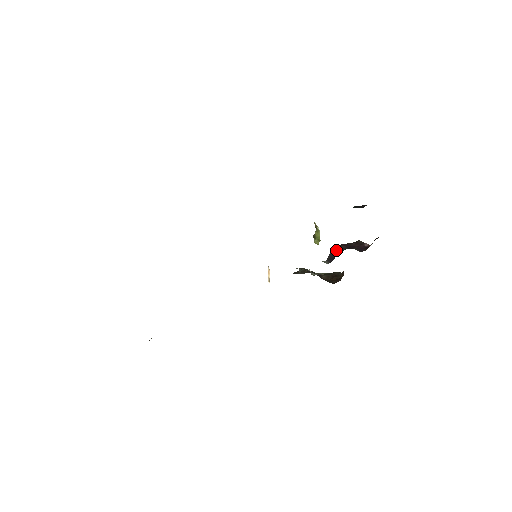
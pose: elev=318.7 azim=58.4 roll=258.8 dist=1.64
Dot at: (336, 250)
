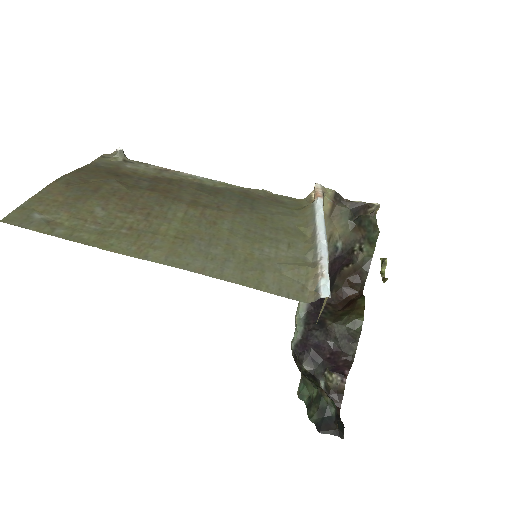
Dot at: (319, 347)
